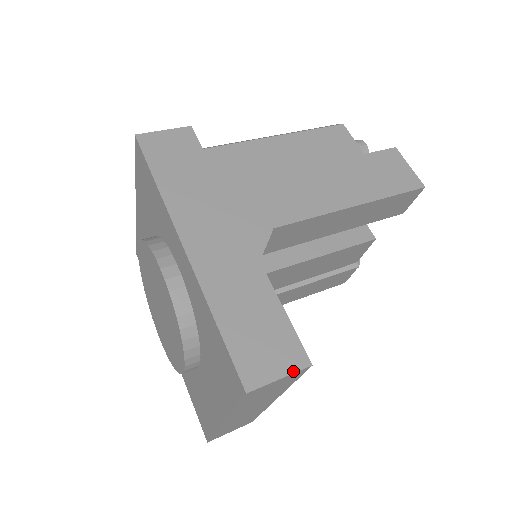
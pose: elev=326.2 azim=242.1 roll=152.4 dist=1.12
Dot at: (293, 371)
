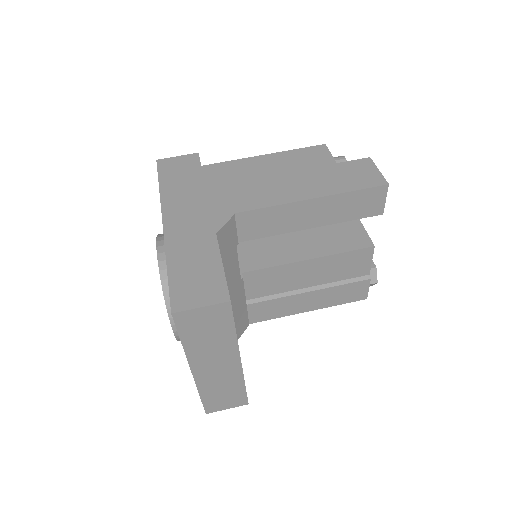
Dot at: (213, 303)
